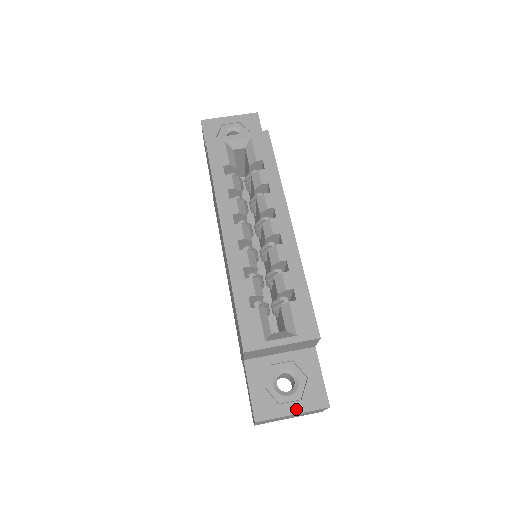
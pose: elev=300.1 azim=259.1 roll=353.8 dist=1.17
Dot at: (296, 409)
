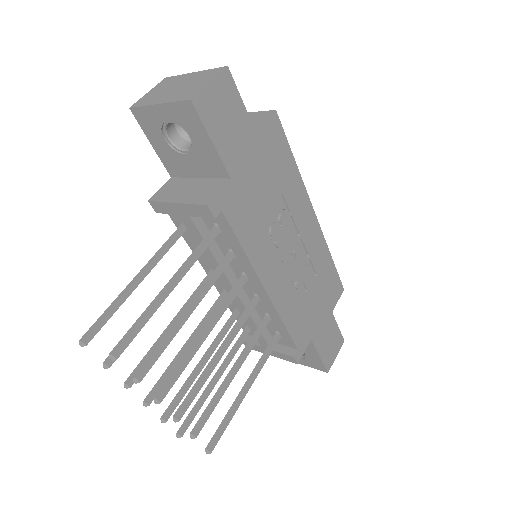
Dot at: occluded
